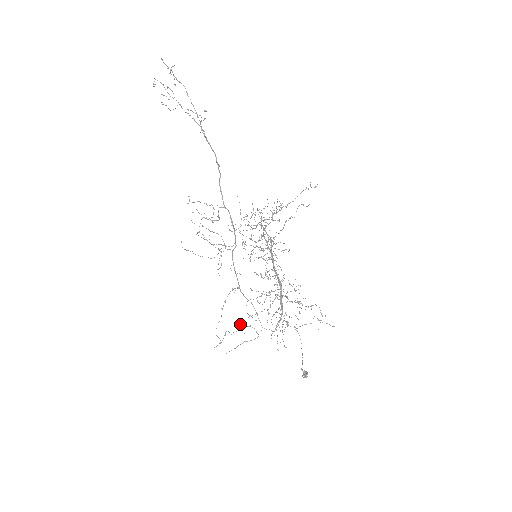
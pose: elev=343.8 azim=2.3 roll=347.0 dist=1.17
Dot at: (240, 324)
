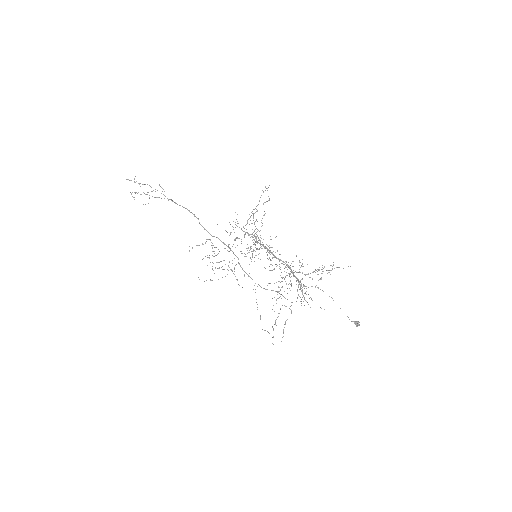
Dot at: (272, 309)
